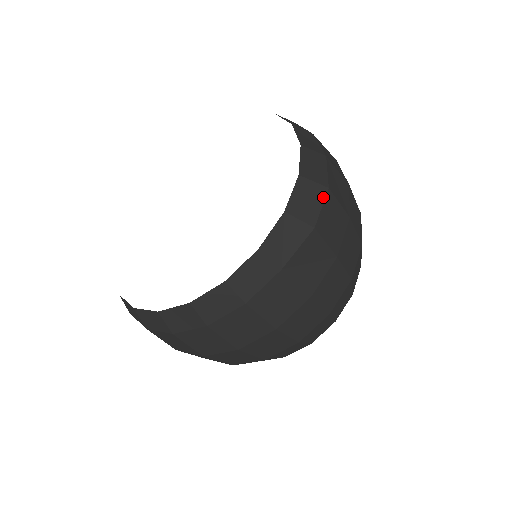
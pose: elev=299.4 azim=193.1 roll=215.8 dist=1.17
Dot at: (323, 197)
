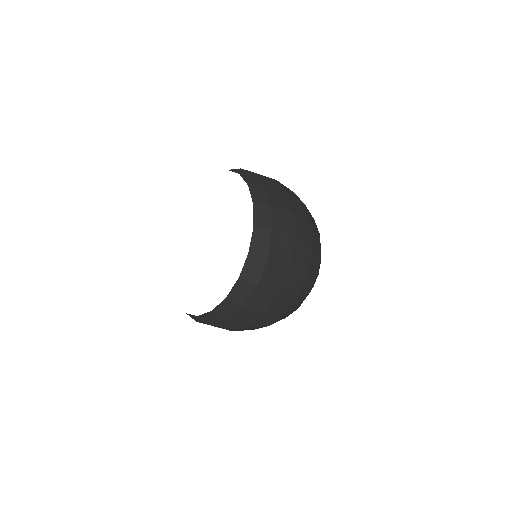
Dot at: (264, 266)
